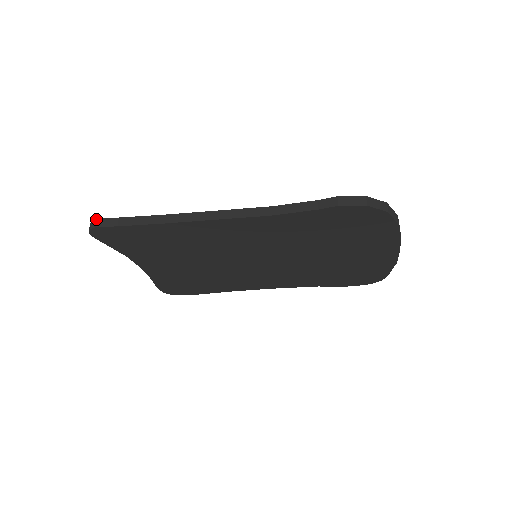
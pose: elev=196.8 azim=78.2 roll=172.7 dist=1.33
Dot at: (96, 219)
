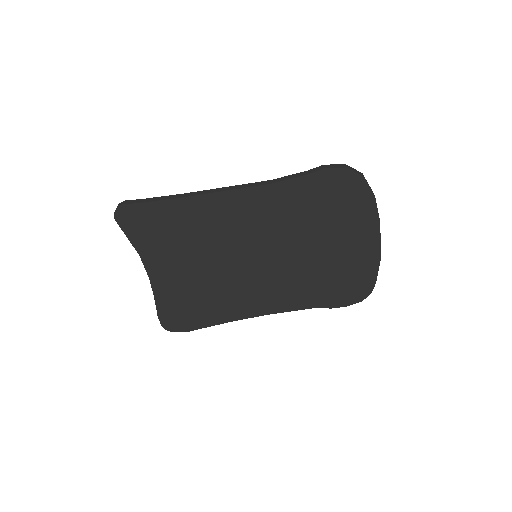
Dot at: (123, 201)
